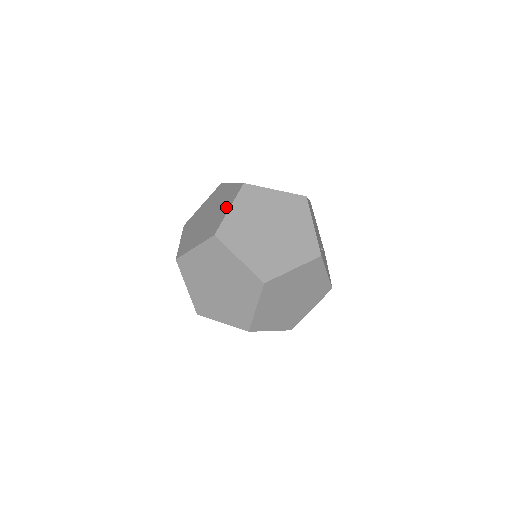
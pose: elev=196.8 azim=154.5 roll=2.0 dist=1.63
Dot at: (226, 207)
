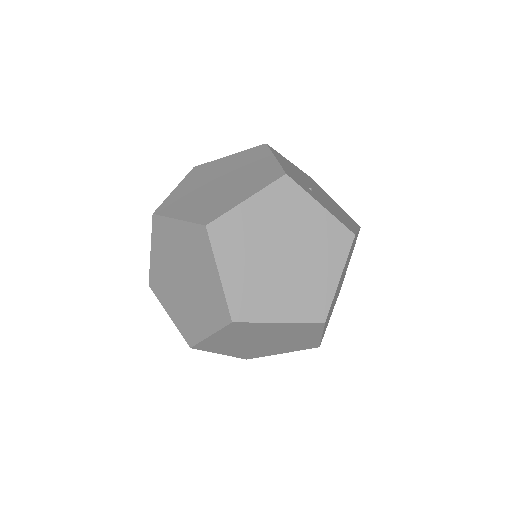
Dot at: occluded
